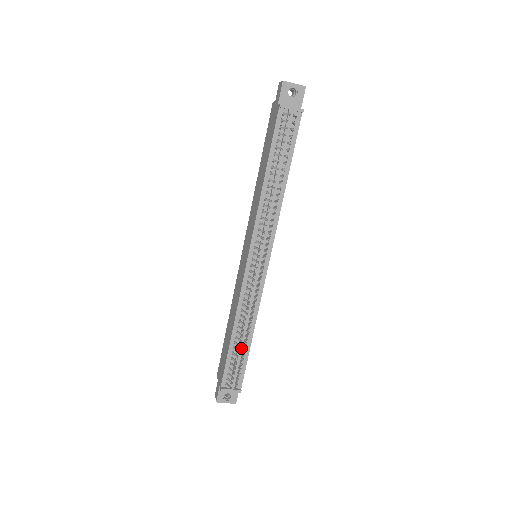
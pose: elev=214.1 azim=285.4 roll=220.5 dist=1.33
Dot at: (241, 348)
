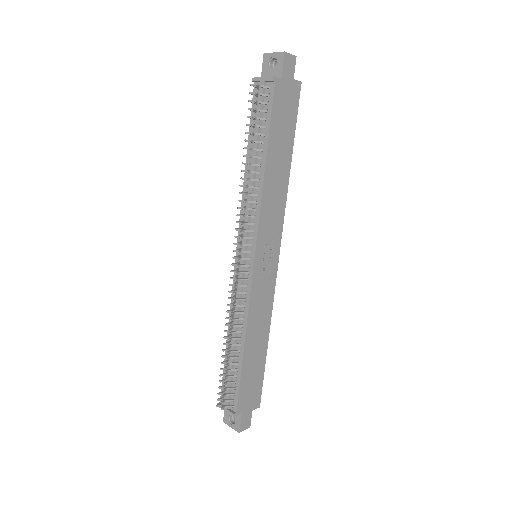
Dot at: (232, 360)
